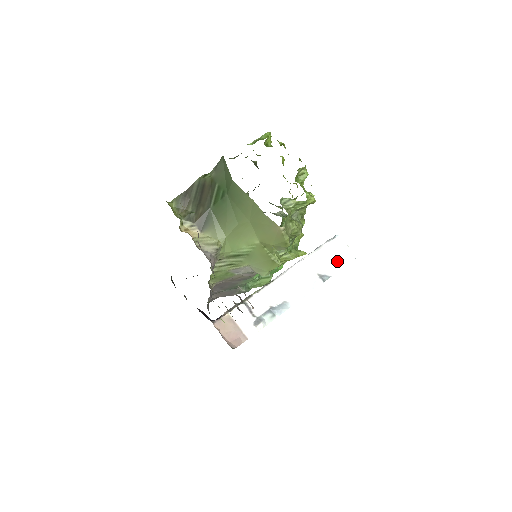
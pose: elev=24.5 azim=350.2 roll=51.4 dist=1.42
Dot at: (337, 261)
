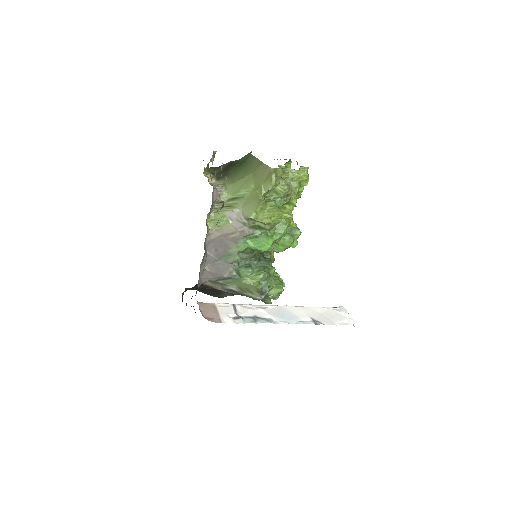
Dot at: (335, 319)
